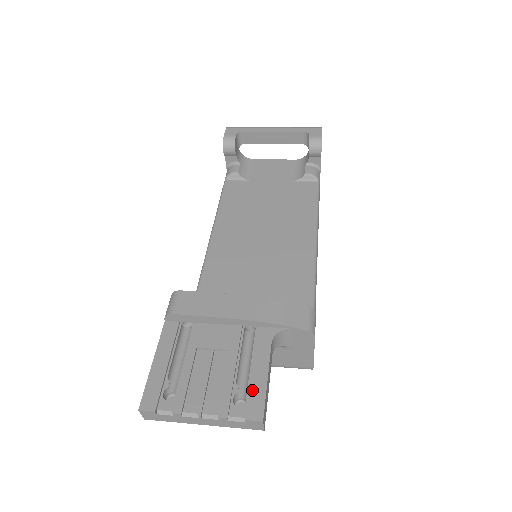
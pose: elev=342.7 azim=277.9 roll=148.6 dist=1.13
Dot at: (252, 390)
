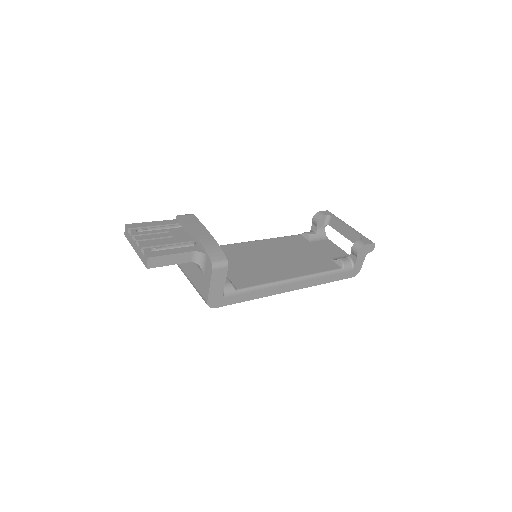
Dot at: (161, 251)
